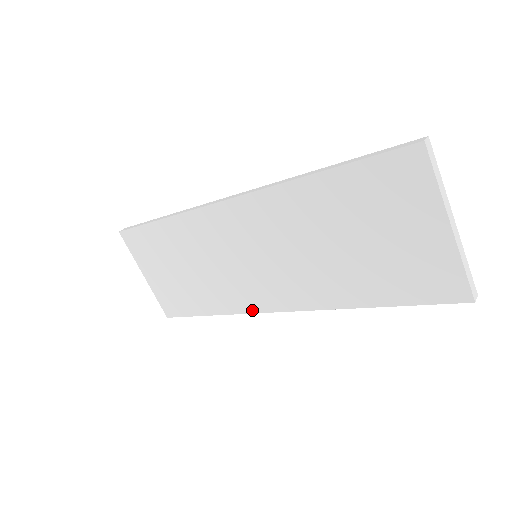
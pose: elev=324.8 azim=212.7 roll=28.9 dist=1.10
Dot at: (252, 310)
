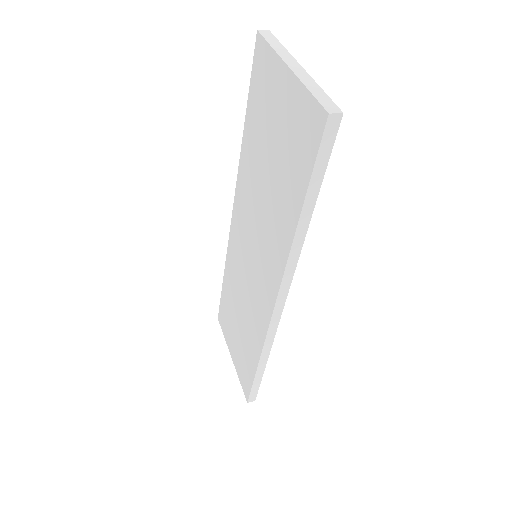
Dot at: (266, 325)
